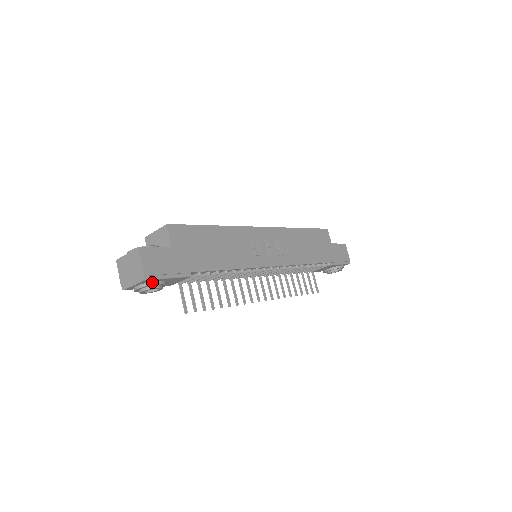
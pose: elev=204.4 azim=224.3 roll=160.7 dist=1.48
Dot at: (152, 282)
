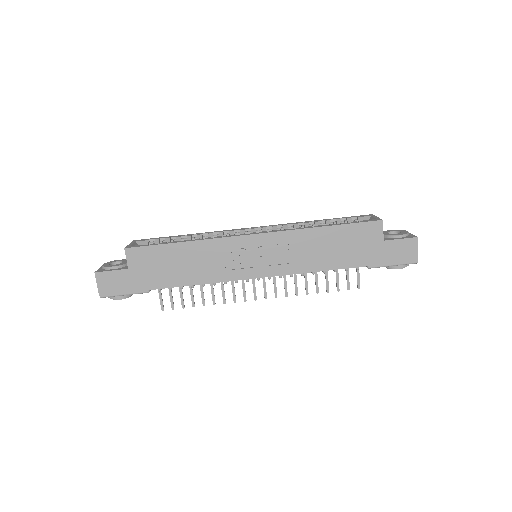
Dot at: (112, 297)
